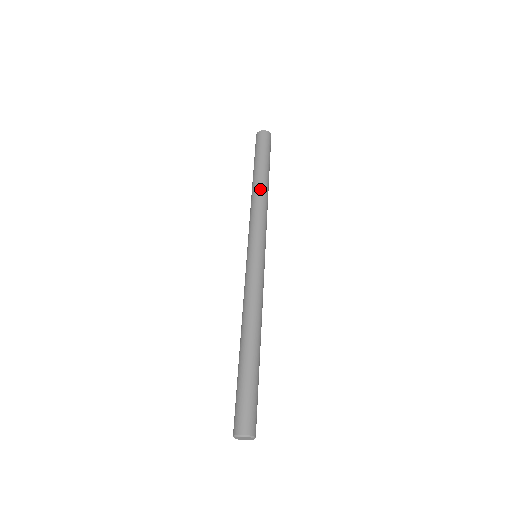
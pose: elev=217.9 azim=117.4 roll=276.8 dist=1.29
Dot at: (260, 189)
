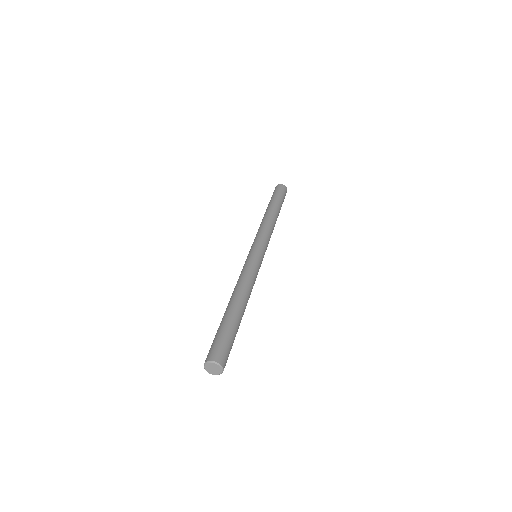
Dot at: (274, 217)
